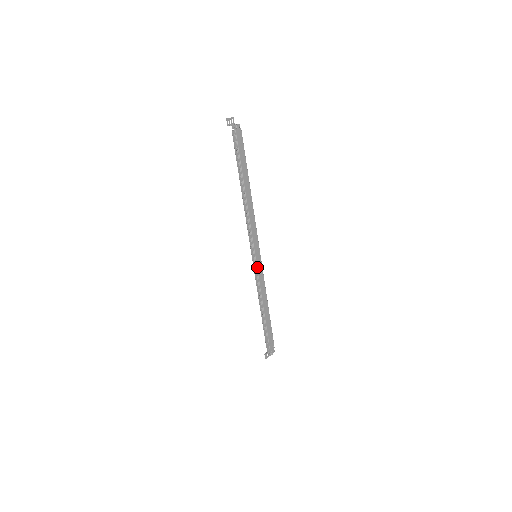
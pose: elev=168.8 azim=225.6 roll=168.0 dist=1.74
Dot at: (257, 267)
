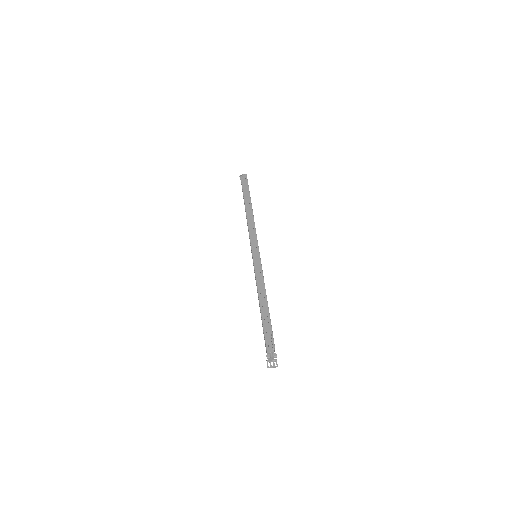
Dot at: (254, 262)
